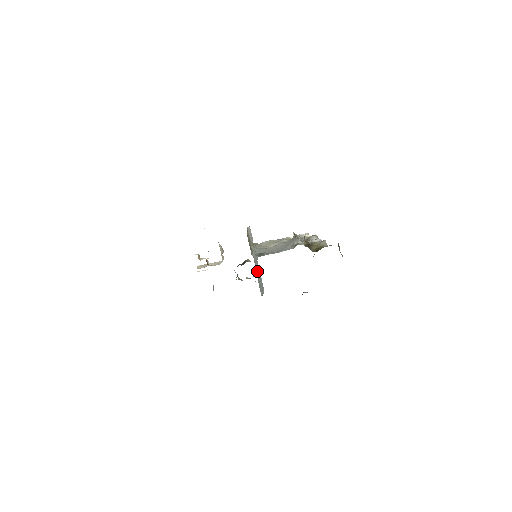
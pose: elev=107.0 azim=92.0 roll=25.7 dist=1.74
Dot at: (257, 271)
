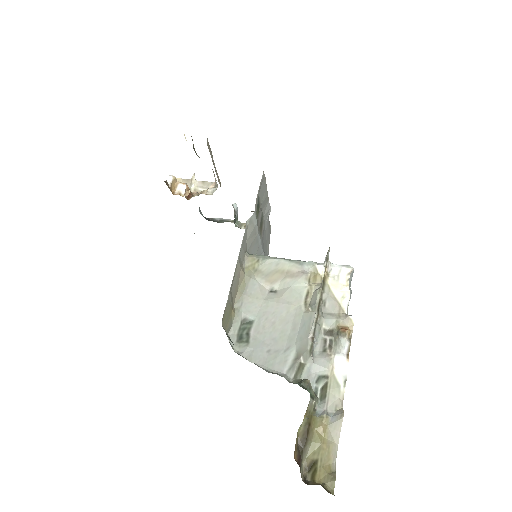
Dot at: occluded
